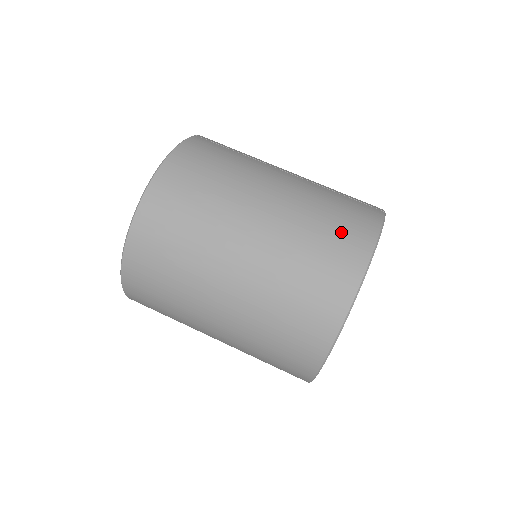
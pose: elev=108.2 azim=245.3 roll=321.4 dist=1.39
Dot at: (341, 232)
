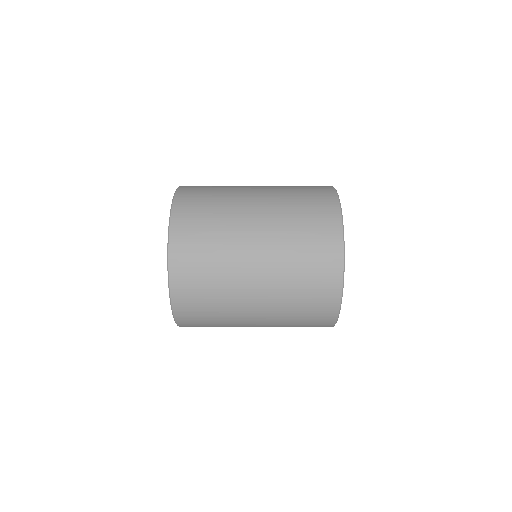
Dot at: (313, 196)
